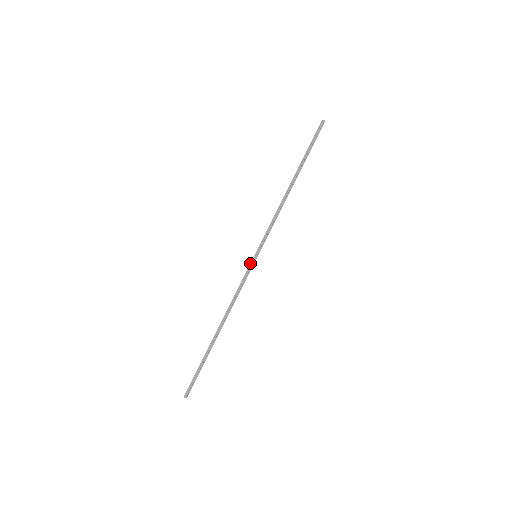
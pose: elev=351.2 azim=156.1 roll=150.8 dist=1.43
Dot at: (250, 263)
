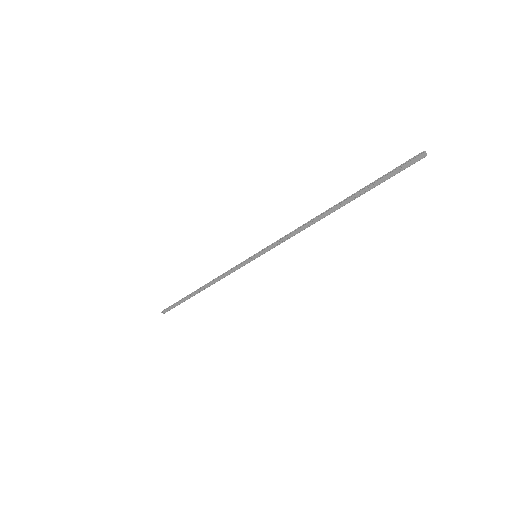
Dot at: (248, 258)
